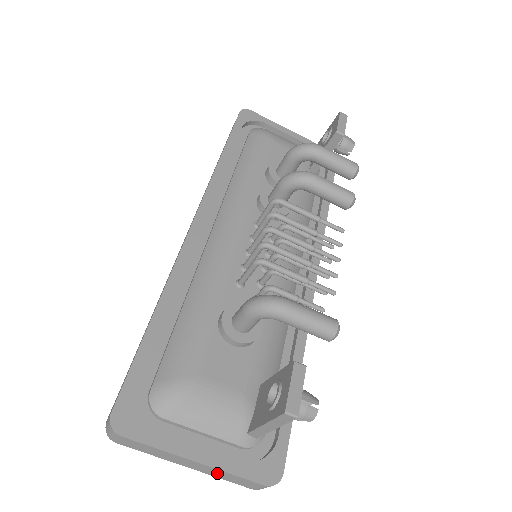
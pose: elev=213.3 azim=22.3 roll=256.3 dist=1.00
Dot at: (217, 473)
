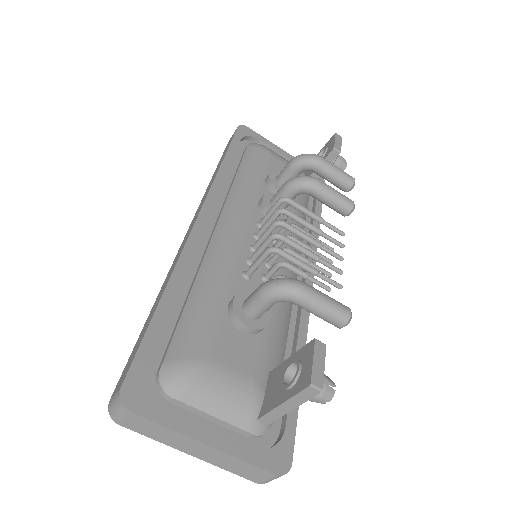
Dot at: (225, 461)
